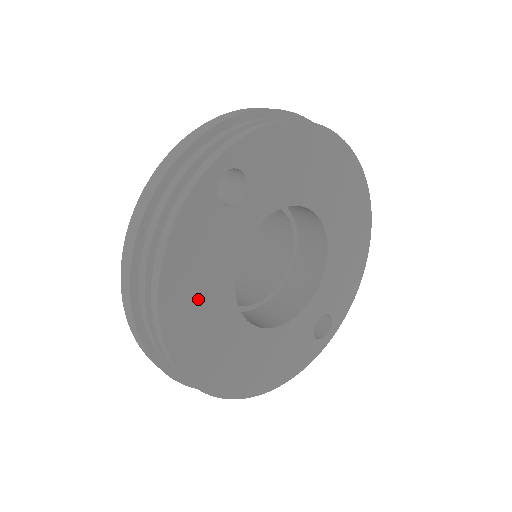
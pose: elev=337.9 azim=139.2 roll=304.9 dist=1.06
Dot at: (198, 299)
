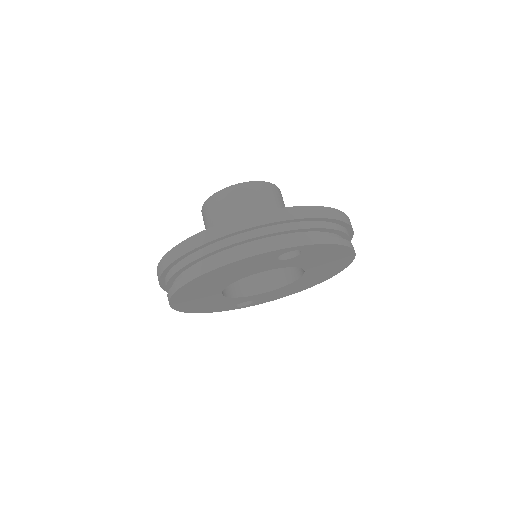
Dot at: (218, 279)
